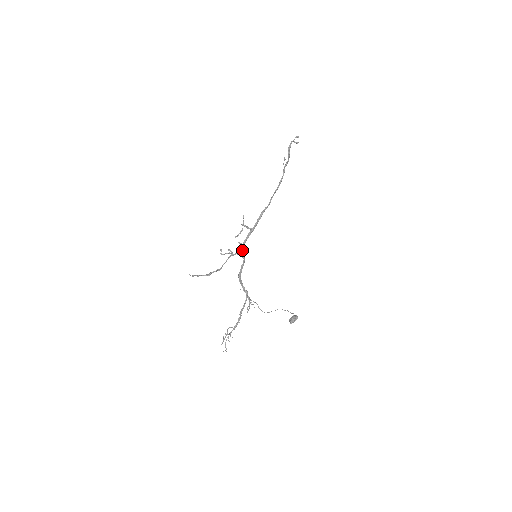
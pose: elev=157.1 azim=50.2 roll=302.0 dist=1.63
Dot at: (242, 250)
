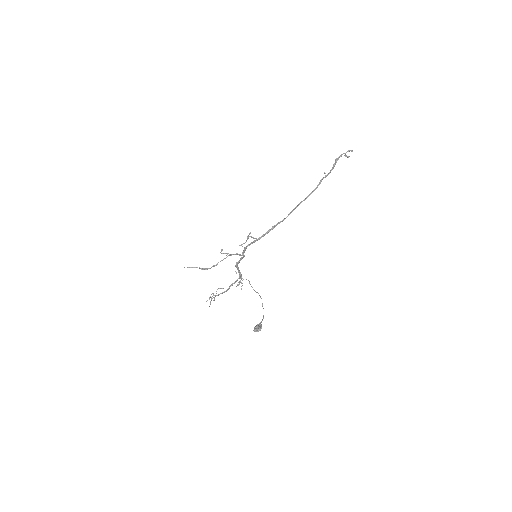
Dot at: (243, 251)
